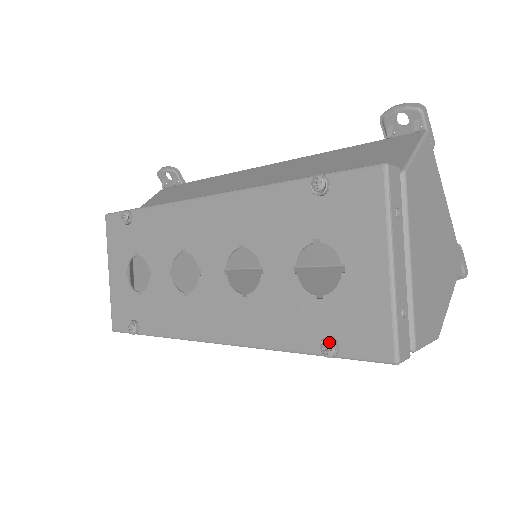
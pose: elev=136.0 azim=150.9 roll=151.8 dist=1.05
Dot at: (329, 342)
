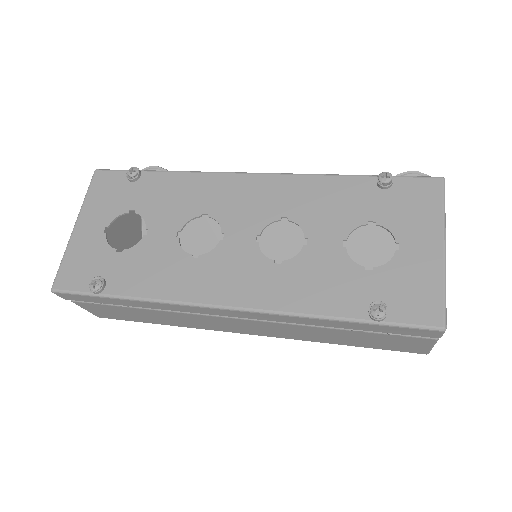
Dot at: (381, 304)
